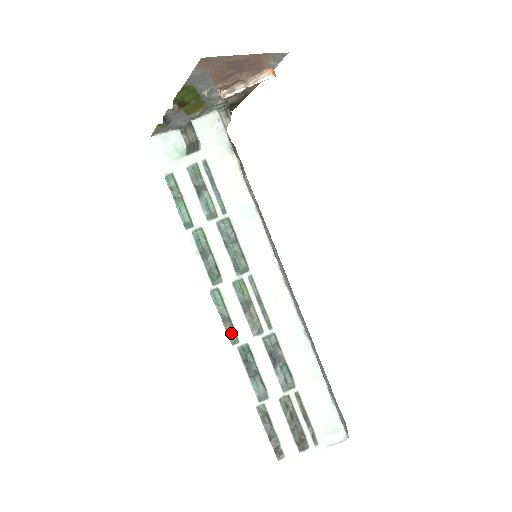
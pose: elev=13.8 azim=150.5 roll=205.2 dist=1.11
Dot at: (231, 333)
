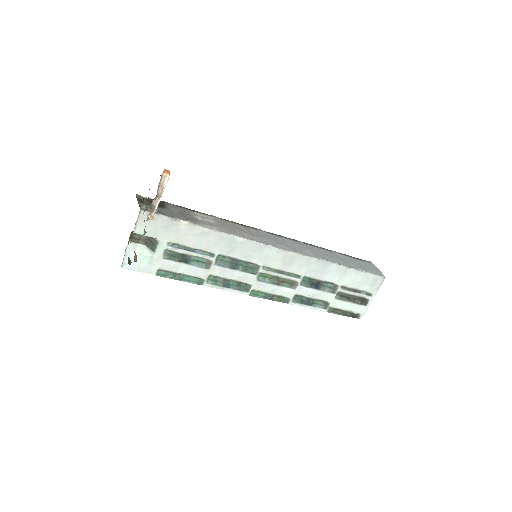
Dot at: (281, 299)
